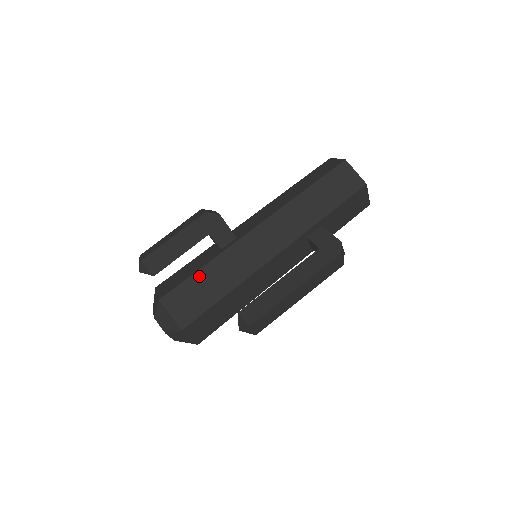
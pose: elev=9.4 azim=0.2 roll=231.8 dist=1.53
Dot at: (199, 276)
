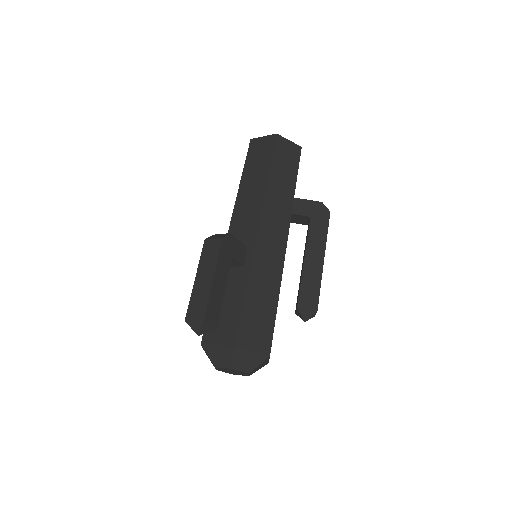
Dot at: (249, 300)
